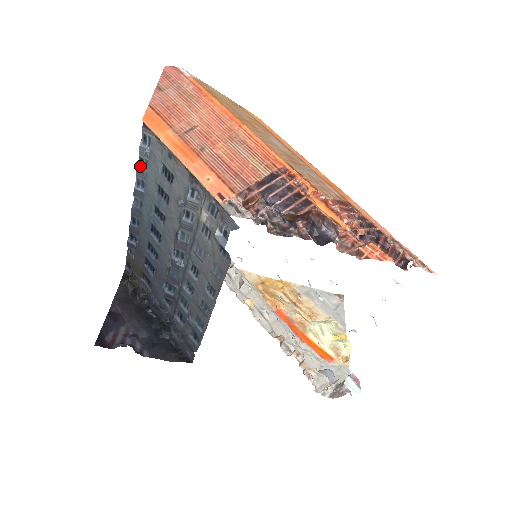
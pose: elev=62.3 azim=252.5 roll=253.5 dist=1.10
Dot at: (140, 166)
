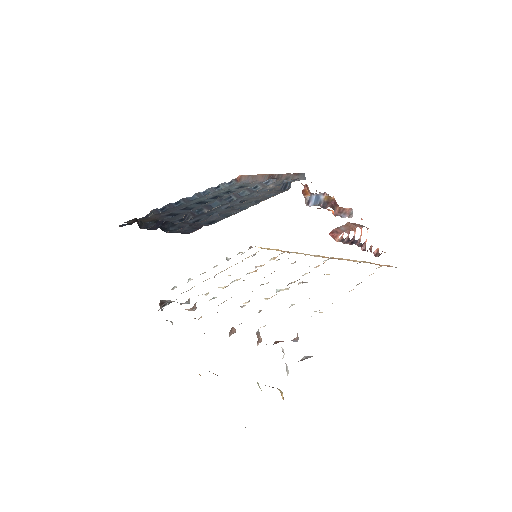
Dot at: (215, 188)
